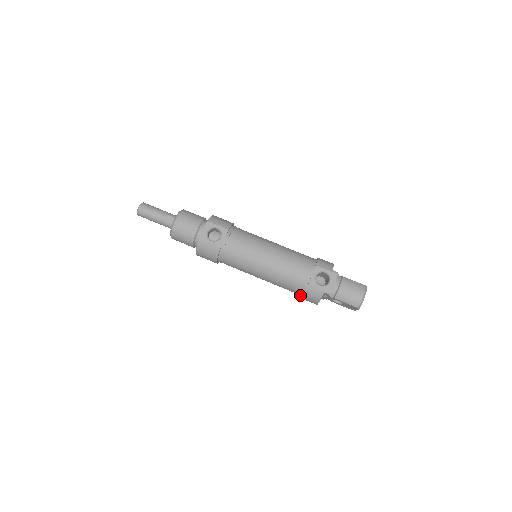
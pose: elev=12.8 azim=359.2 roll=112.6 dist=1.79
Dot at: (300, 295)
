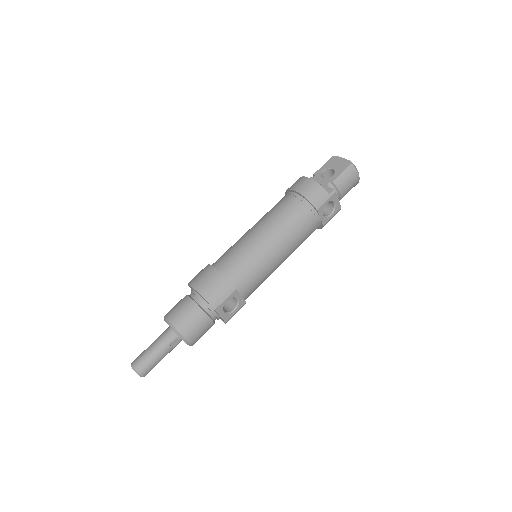
Dot at: occluded
